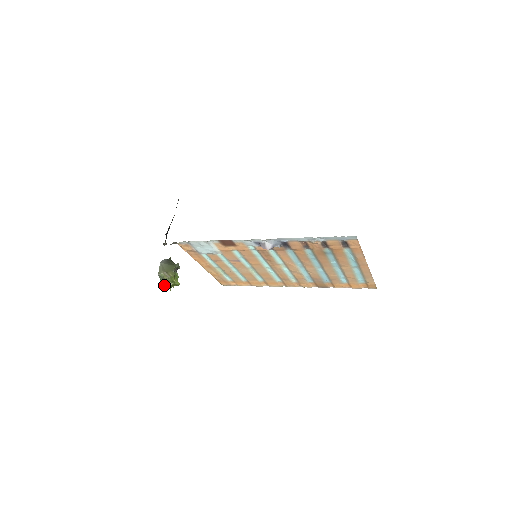
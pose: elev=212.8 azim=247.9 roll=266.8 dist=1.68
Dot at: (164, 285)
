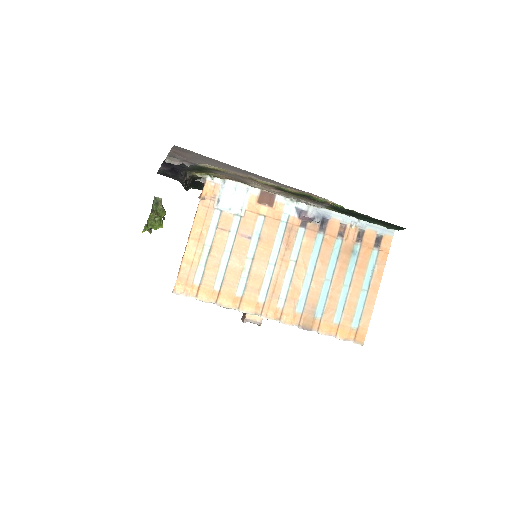
Dot at: (154, 208)
